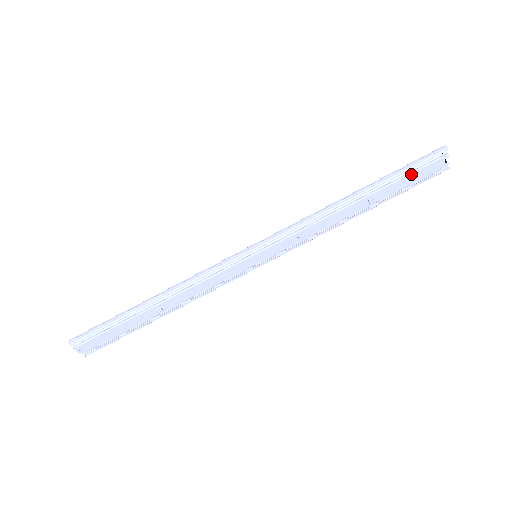
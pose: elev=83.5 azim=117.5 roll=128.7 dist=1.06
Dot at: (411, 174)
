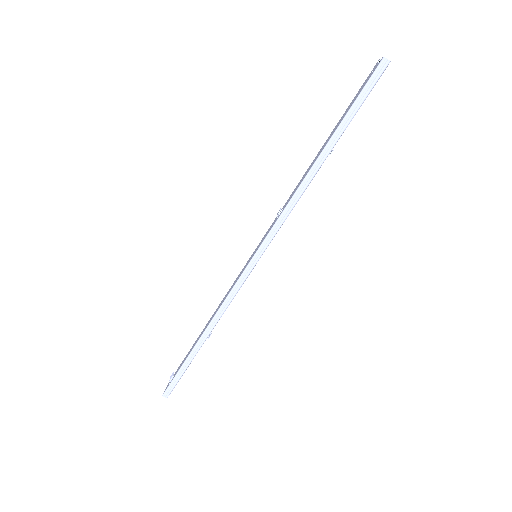
Dot at: occluded
